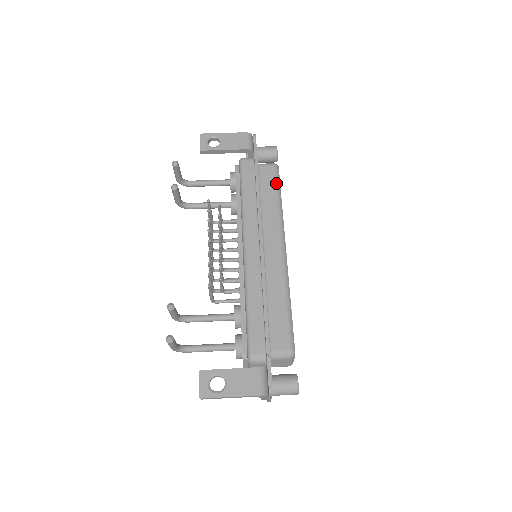
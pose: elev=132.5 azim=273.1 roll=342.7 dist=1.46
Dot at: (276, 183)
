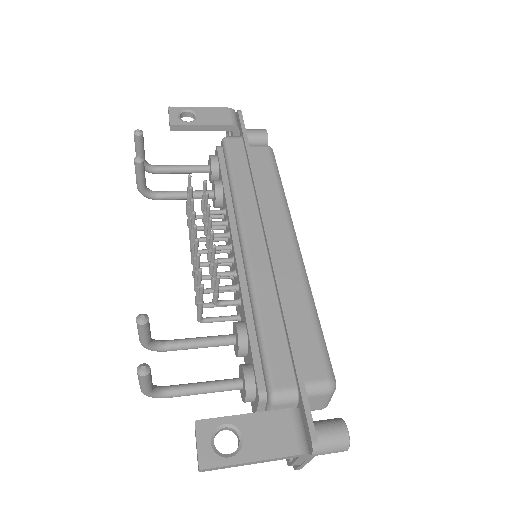
Dot at: (273, 166)
